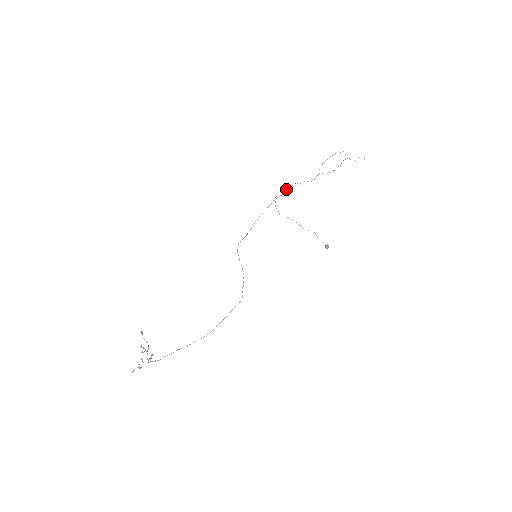
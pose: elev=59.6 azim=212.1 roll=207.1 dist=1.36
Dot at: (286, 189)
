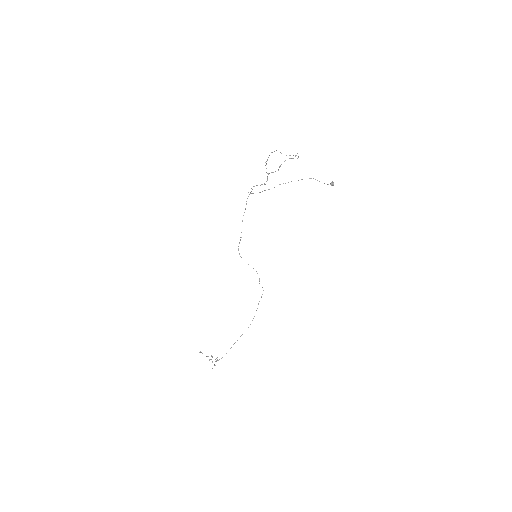
Dot at: (251, 188)
